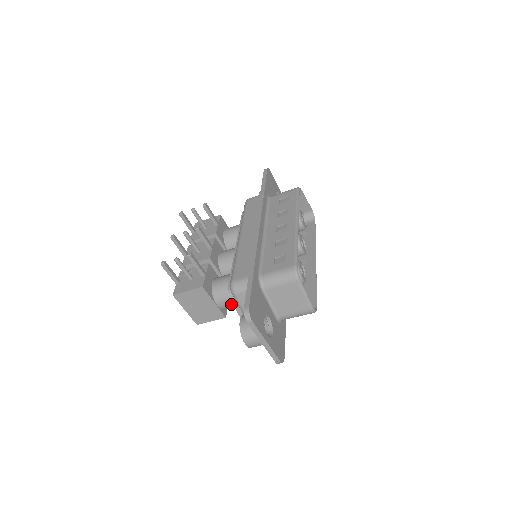
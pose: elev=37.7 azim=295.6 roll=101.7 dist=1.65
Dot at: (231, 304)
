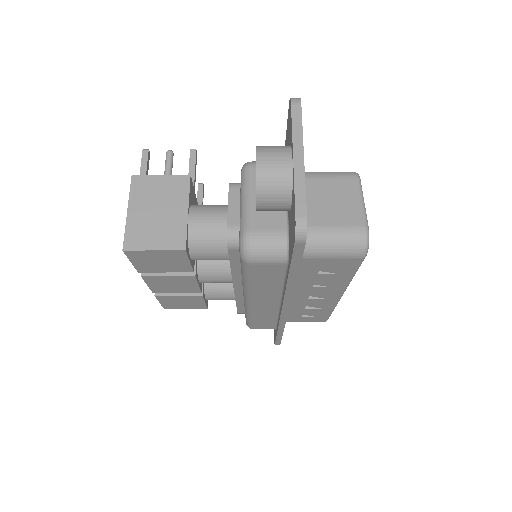
Dot at: (212, 226)
